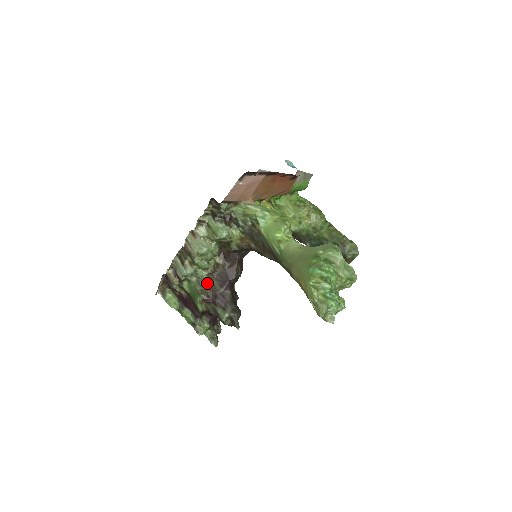
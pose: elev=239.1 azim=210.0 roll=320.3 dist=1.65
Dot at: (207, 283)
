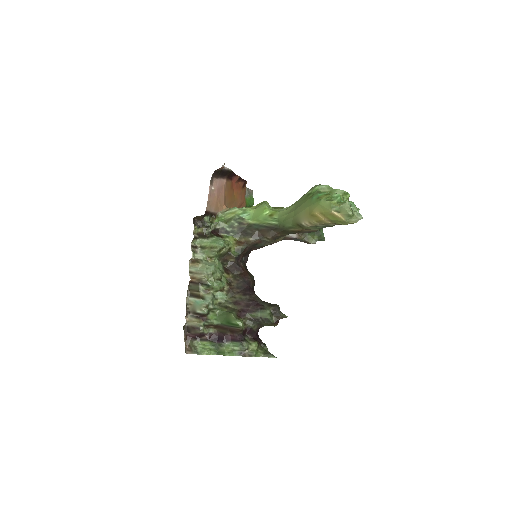
Dot at: (231, 301)
